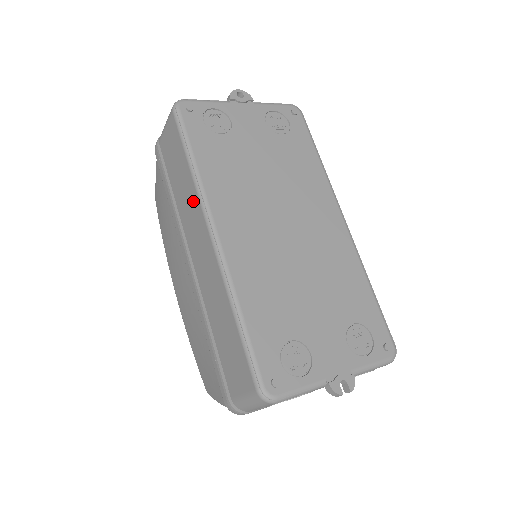
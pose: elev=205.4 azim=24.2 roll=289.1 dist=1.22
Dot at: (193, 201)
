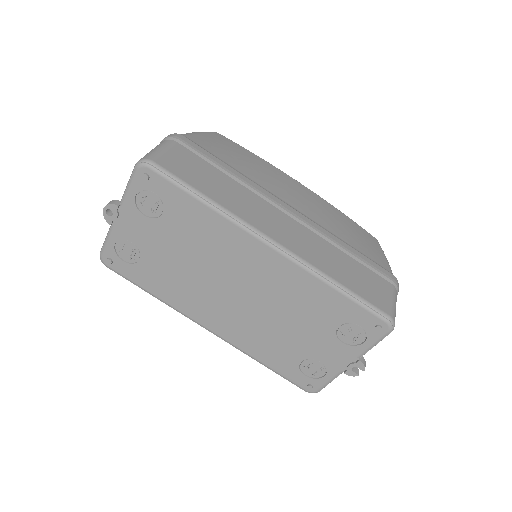
Dot at: occluded
